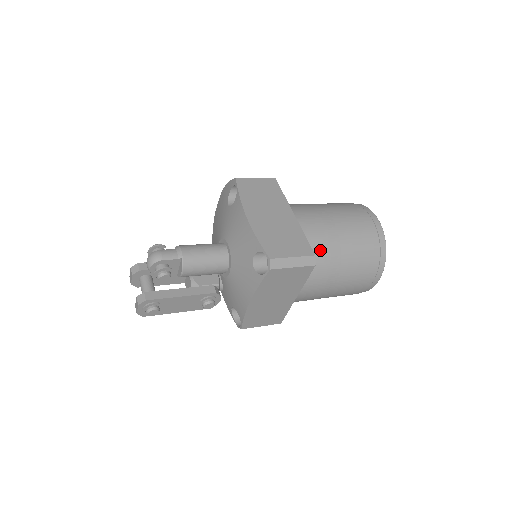
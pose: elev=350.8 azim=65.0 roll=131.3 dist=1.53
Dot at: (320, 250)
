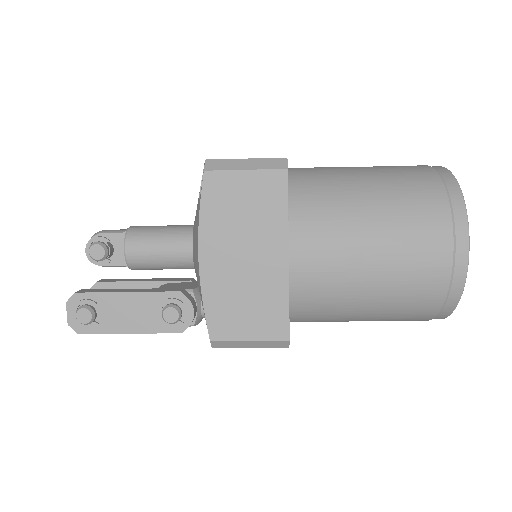
Dot at: (319, 183)
